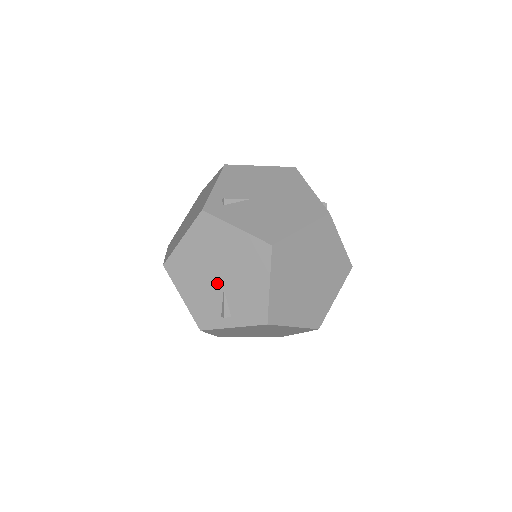
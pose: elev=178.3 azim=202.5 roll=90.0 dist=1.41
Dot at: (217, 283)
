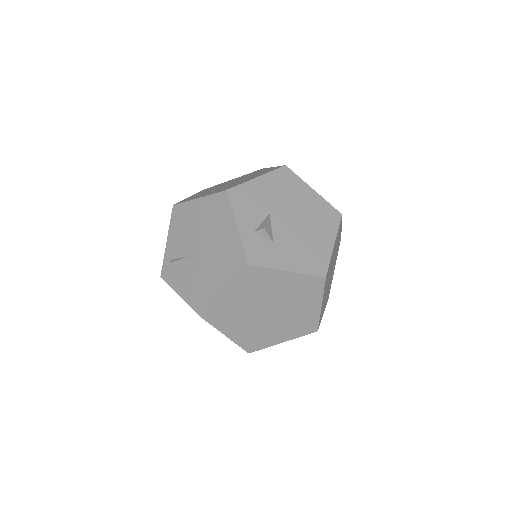
Dot at: occluded
